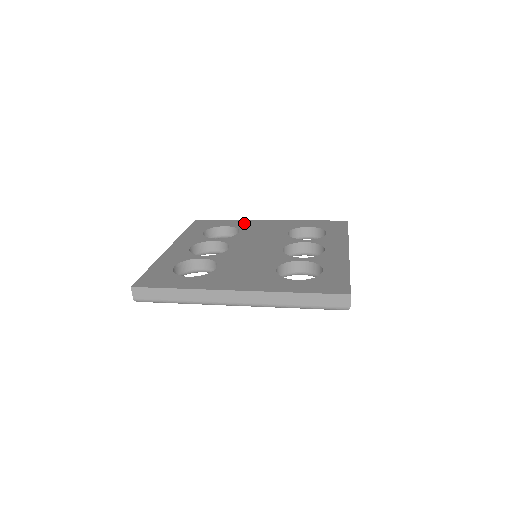
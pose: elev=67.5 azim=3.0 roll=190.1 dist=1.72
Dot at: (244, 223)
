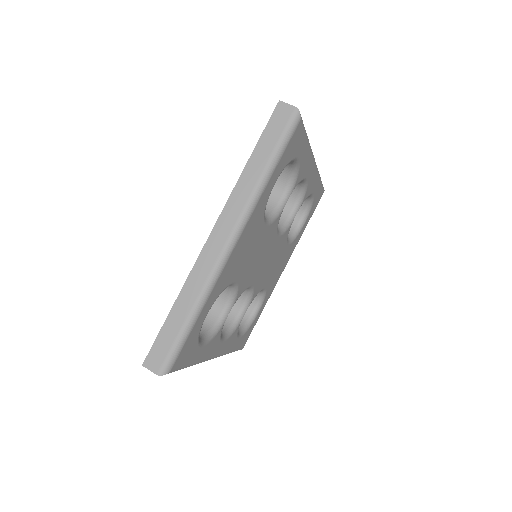
Dot at: occluded
